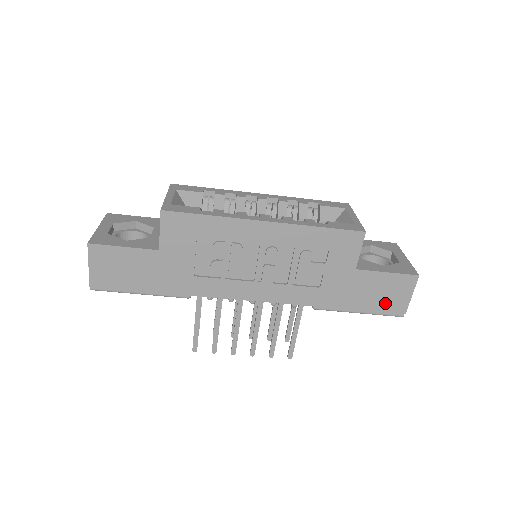
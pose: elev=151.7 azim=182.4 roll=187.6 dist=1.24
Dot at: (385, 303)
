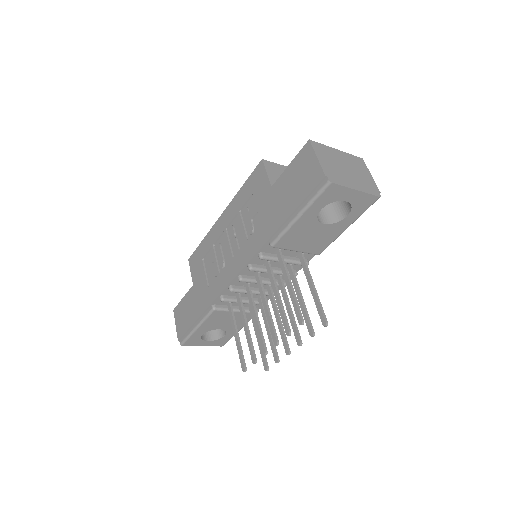
Dot at: (305, 186)
